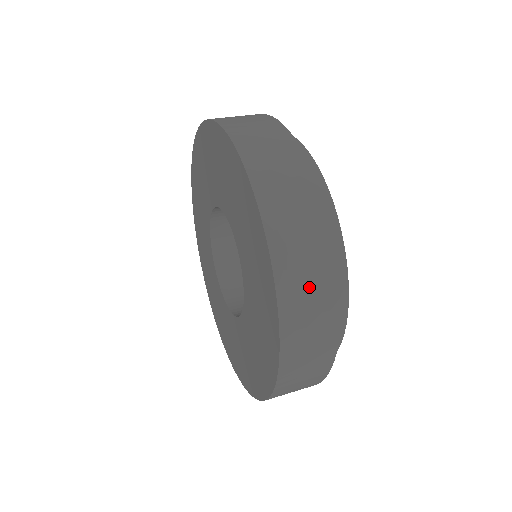
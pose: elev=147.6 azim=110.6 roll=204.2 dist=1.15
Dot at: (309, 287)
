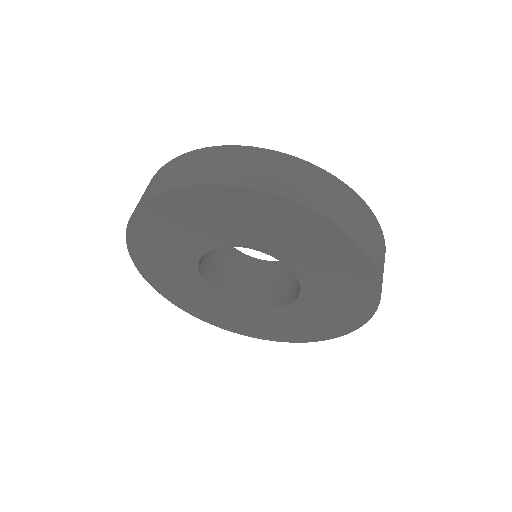
Dot at: occluded
